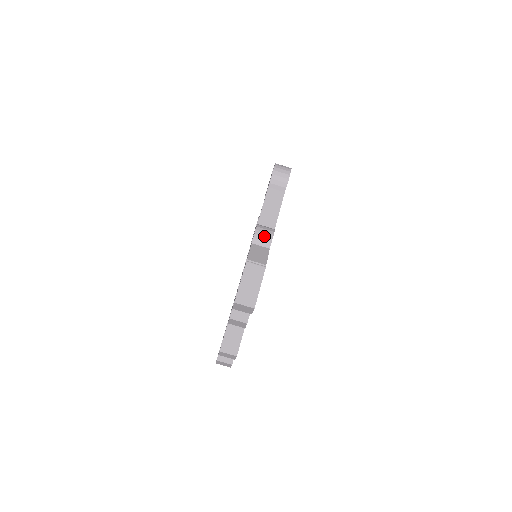
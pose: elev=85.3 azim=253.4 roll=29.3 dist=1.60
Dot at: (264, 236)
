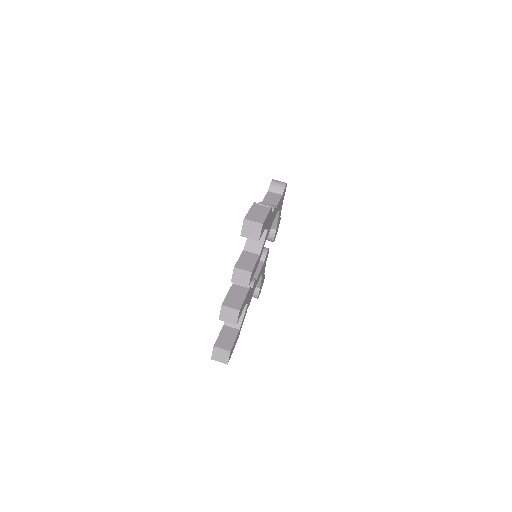
Dot at: (267, 205)
